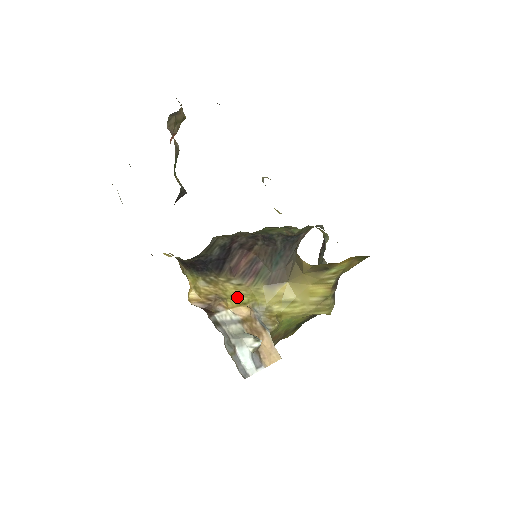
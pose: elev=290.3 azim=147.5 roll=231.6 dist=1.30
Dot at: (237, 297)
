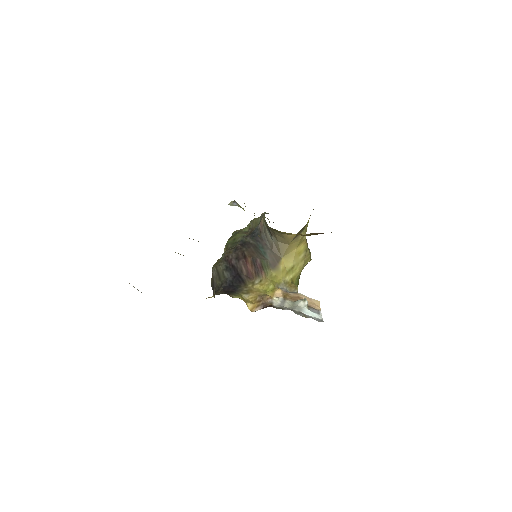
Dot at: (267, 289)
